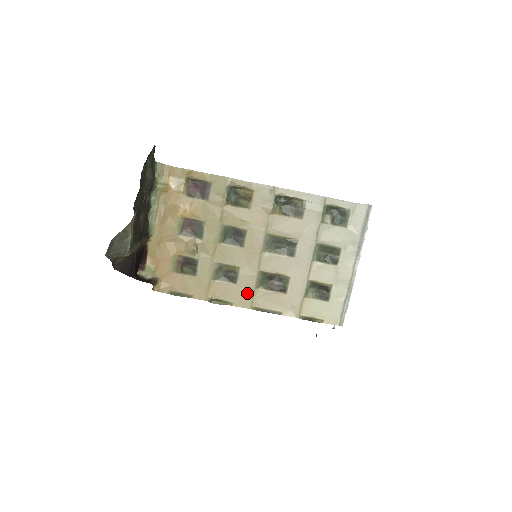
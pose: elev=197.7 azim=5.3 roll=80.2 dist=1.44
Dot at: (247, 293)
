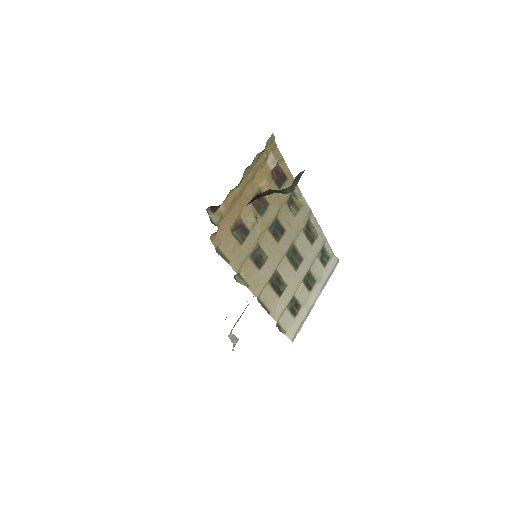
Dot at: (262, 283)
